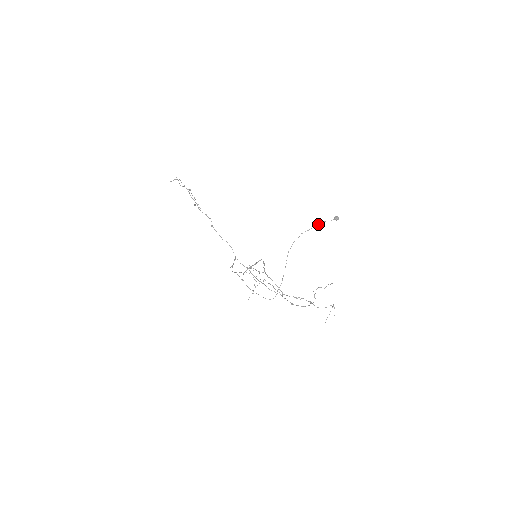
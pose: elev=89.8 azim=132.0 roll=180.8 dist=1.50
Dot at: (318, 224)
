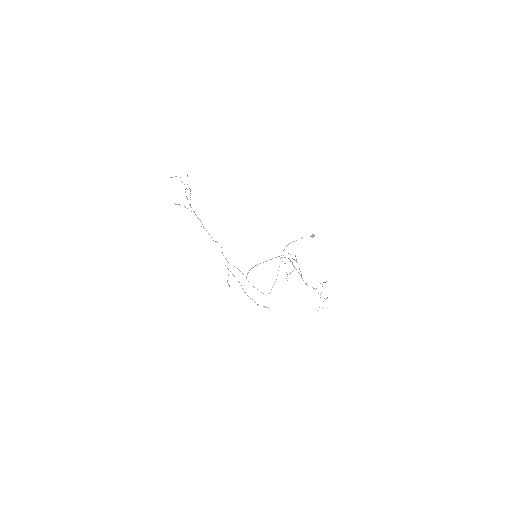
Dot at: occluded
